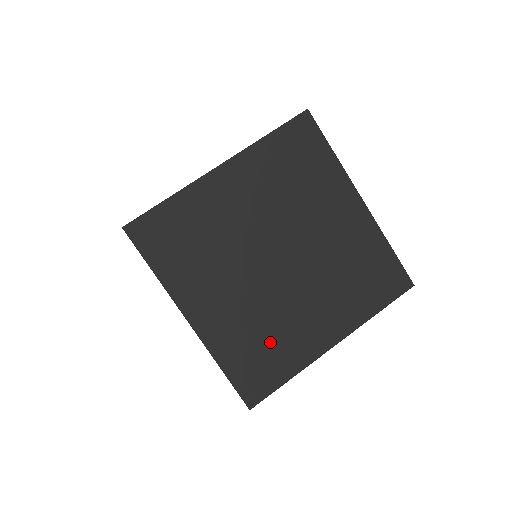
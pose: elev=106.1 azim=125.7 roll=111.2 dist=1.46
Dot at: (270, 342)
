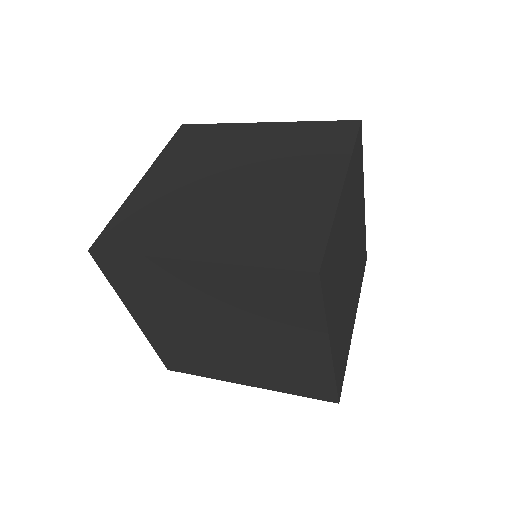
Dot at: (282, 221)
